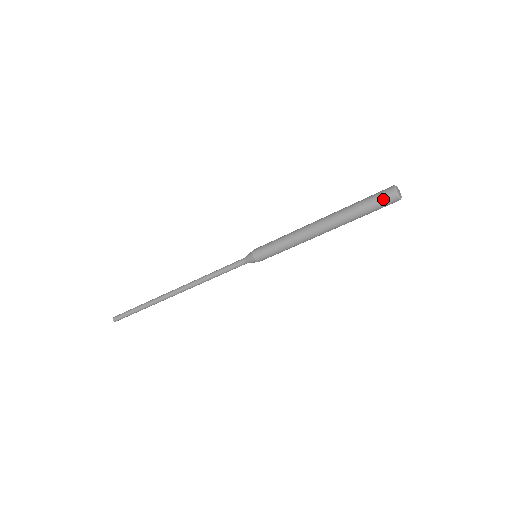
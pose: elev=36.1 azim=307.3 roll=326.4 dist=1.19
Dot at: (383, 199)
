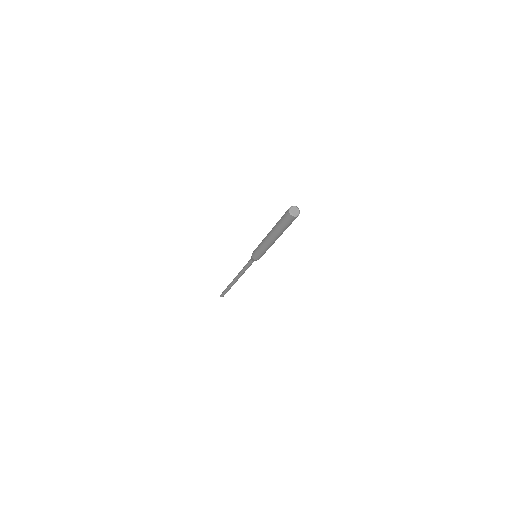
Dot at: (291, 221)
